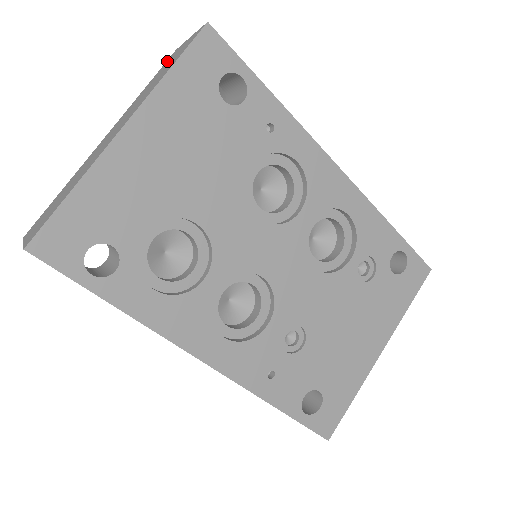
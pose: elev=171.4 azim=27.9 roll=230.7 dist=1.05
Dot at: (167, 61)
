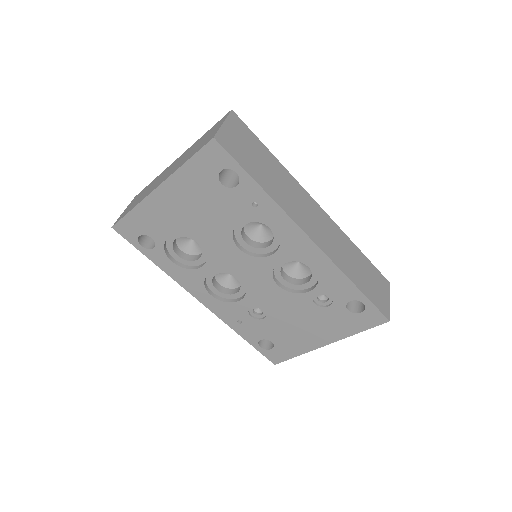
Dot at: (219, 121)
